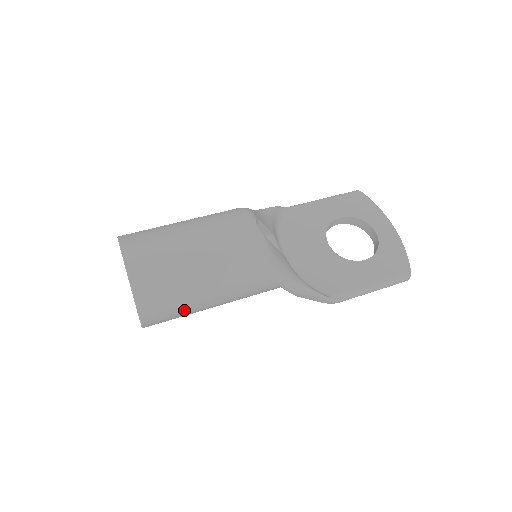
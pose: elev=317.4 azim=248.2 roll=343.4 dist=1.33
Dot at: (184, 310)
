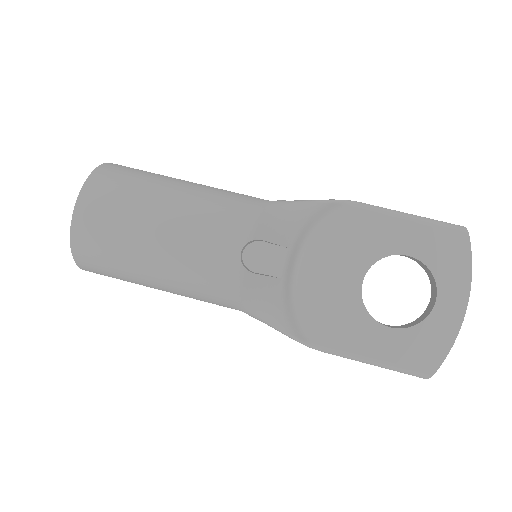
Dot at: occluded
